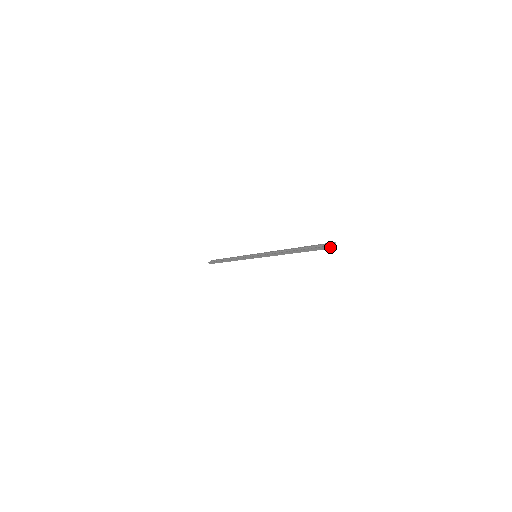
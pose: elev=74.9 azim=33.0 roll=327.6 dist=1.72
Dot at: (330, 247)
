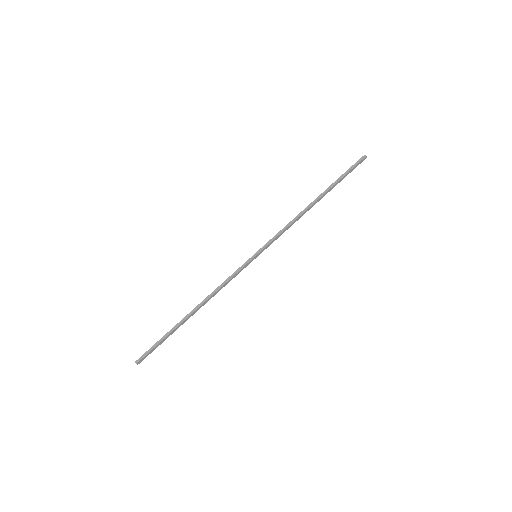
Dot at: (363, 156)
